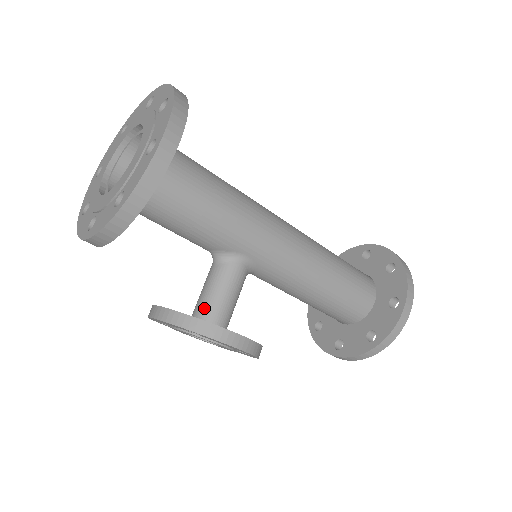
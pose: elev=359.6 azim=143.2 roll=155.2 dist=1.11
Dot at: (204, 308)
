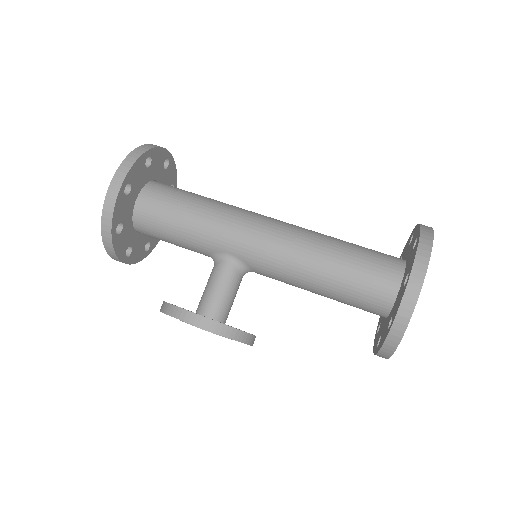
Dot at: (200, 302)
